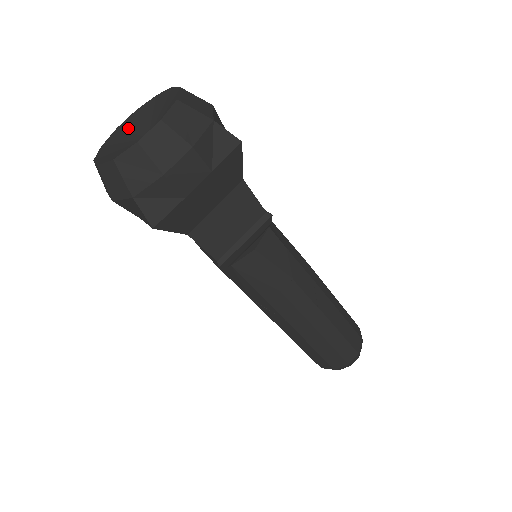
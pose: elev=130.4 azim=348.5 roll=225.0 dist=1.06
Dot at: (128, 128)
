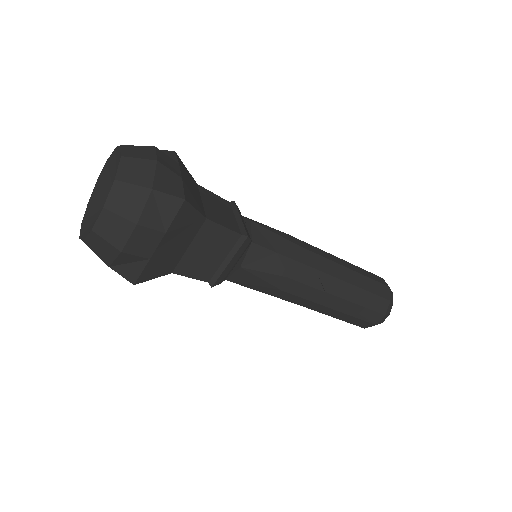
Dot at: (103, 182)
